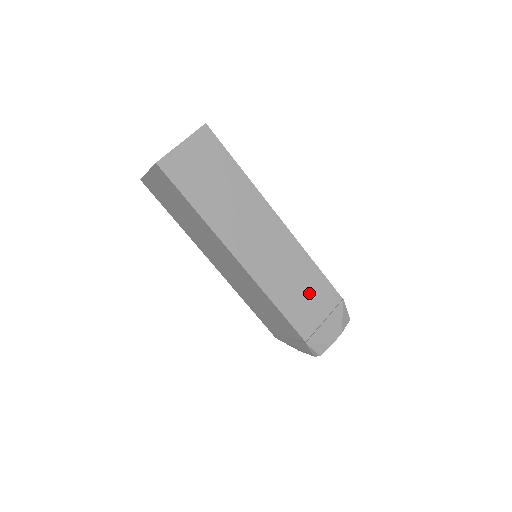
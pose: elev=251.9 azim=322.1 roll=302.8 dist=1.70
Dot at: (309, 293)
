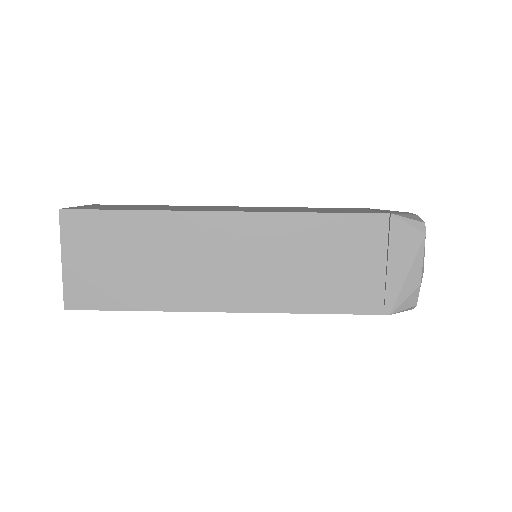
Dot at: occluded
